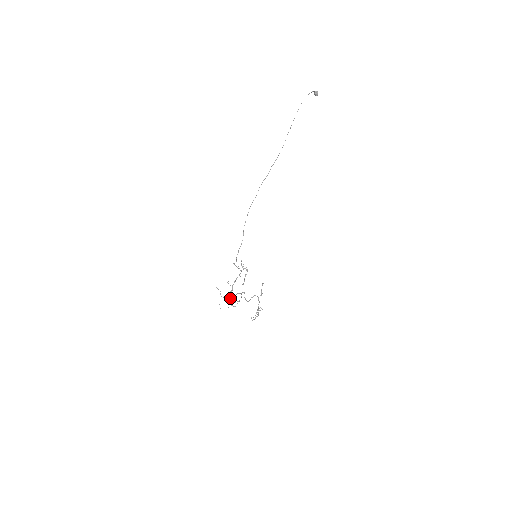
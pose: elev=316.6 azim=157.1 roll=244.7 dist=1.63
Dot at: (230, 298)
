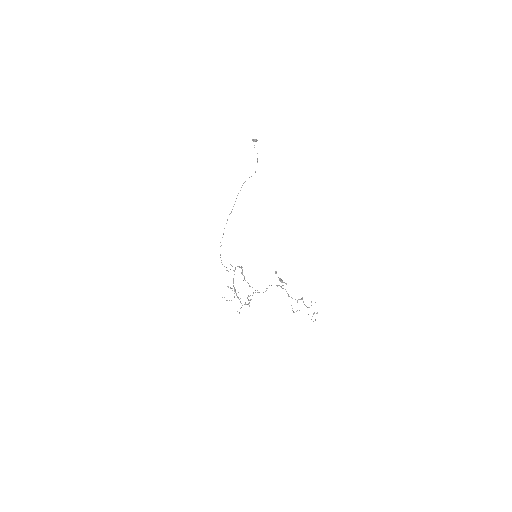
Dot at: (238, 298)
